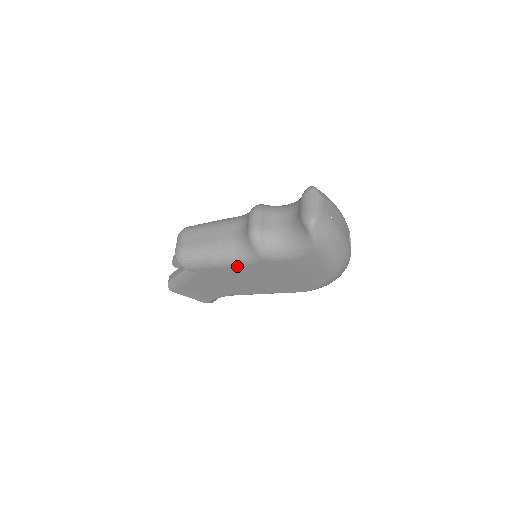
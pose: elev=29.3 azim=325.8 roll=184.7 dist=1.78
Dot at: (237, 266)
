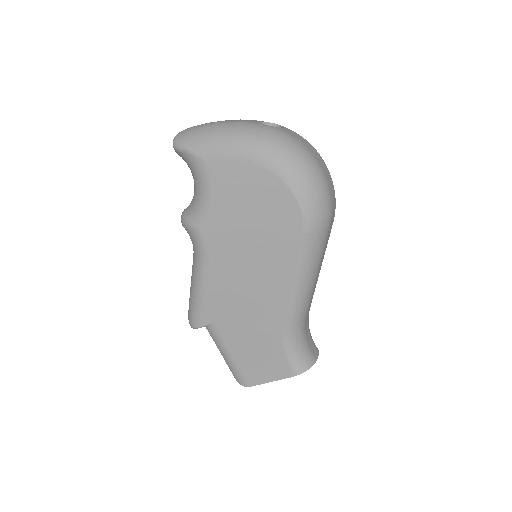
Dot at: (207, 267)
